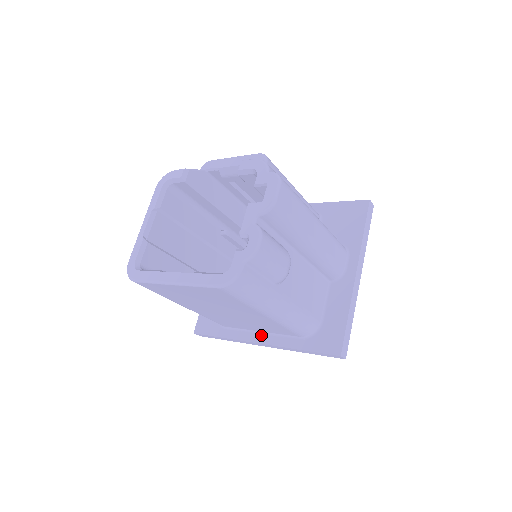
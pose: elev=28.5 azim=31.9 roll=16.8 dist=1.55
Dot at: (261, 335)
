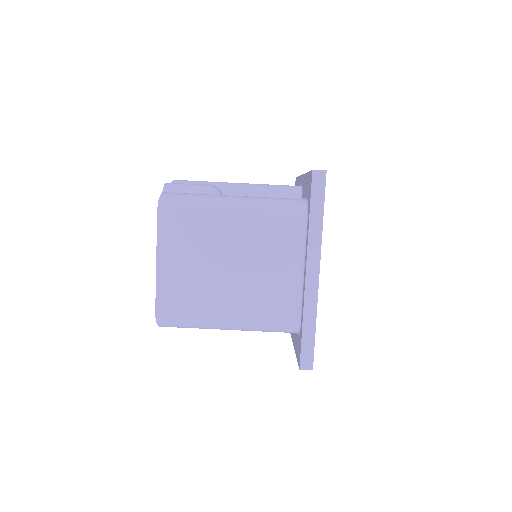
Dot at: (304, 270)
